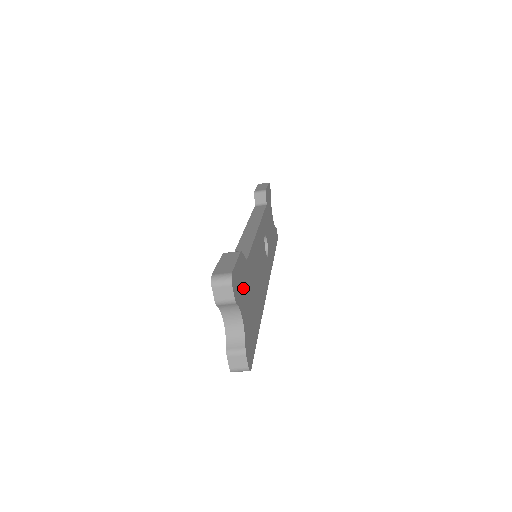
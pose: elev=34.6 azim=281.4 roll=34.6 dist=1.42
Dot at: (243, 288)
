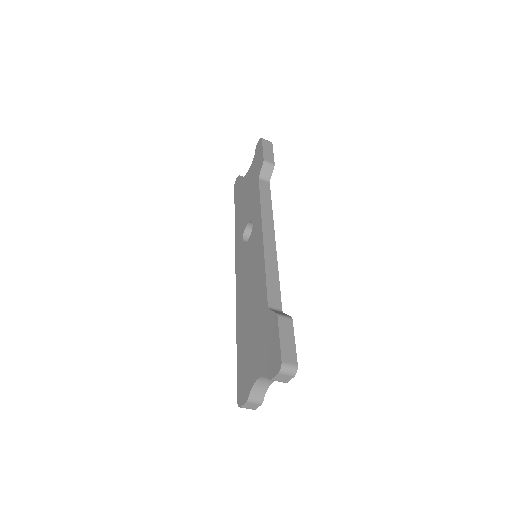
Dot at: occluded
